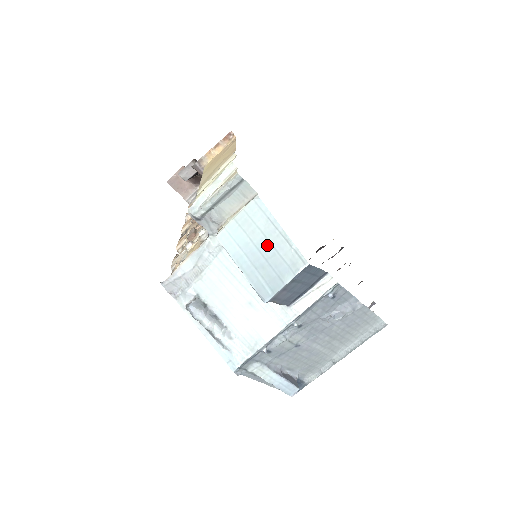
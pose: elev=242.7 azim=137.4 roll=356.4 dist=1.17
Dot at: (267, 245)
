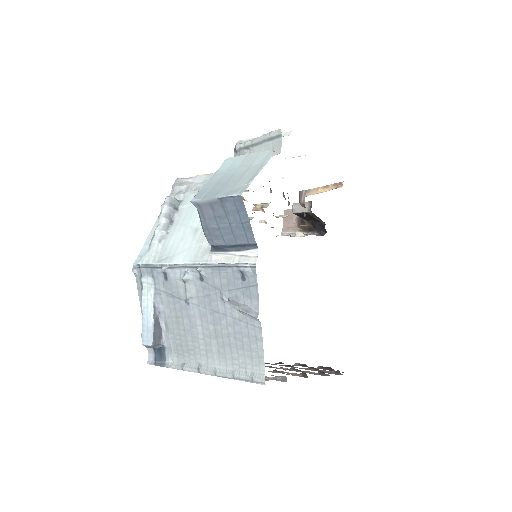
Dot at: (240, 175)
